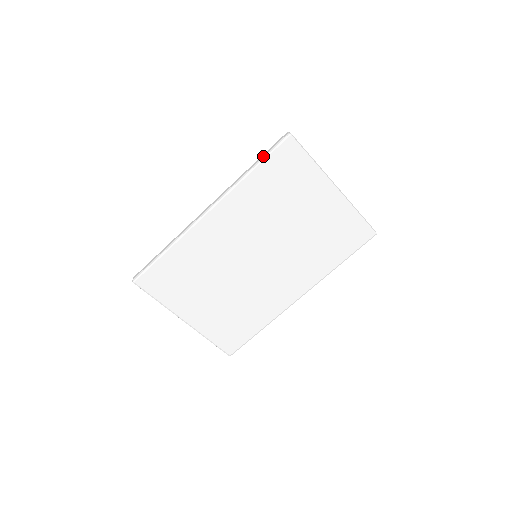
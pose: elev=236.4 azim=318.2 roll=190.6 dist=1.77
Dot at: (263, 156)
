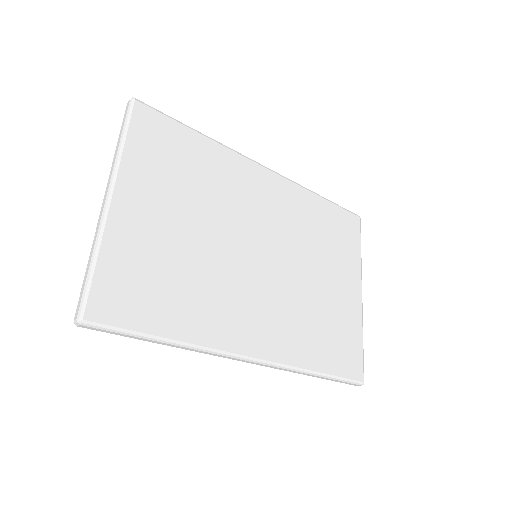
Dot at: (334, 203)
